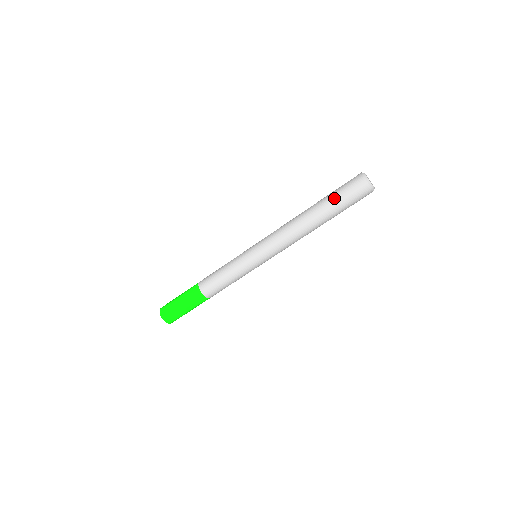
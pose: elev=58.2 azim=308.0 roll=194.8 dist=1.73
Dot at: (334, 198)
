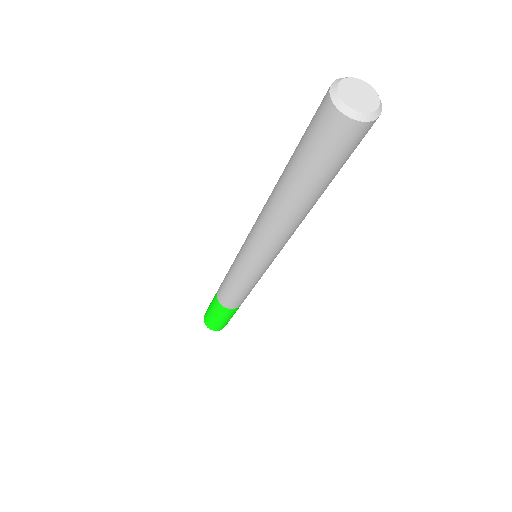
Dot at: (304, 167)
